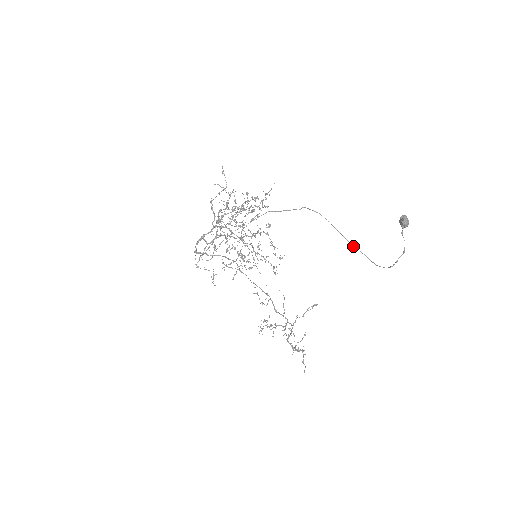
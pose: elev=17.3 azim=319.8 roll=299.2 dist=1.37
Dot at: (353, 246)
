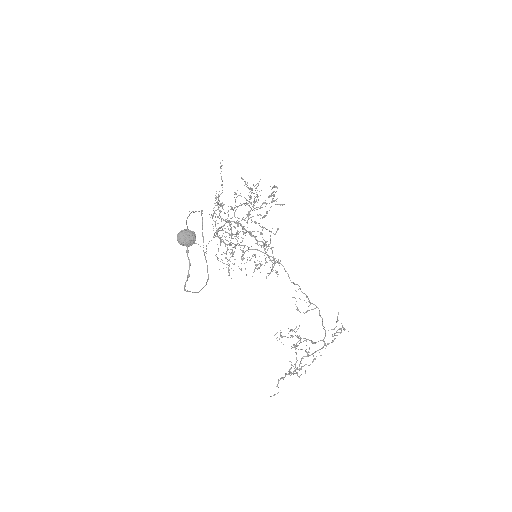
Dot at: occluded
